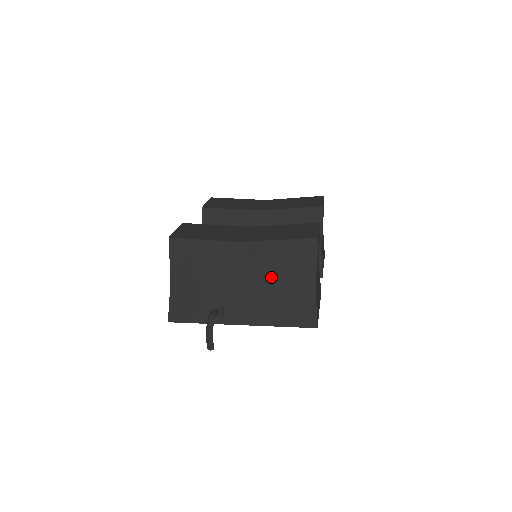
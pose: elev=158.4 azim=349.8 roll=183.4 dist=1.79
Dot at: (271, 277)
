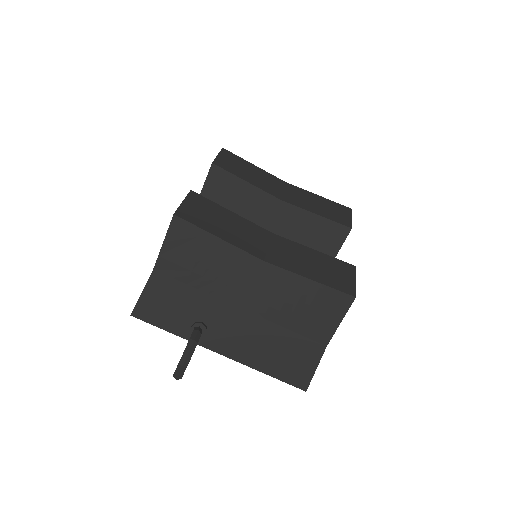
Dot at: (281, 316)
